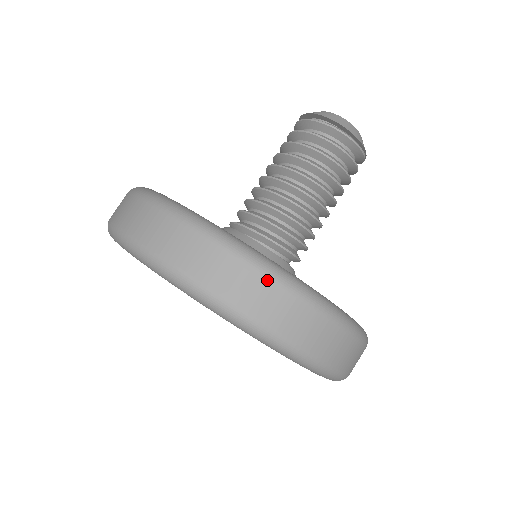
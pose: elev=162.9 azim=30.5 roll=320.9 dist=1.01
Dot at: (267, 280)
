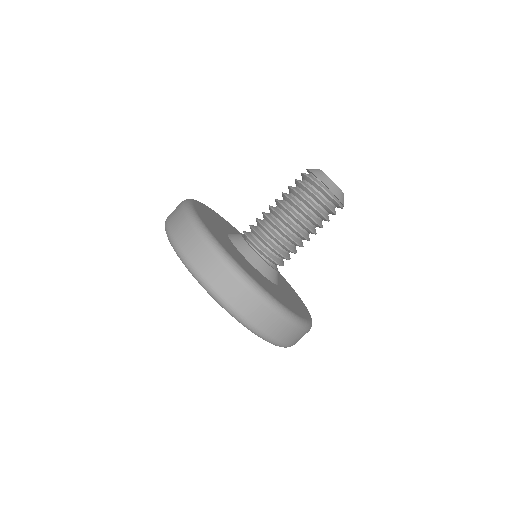
Dot at: (244, 288)
